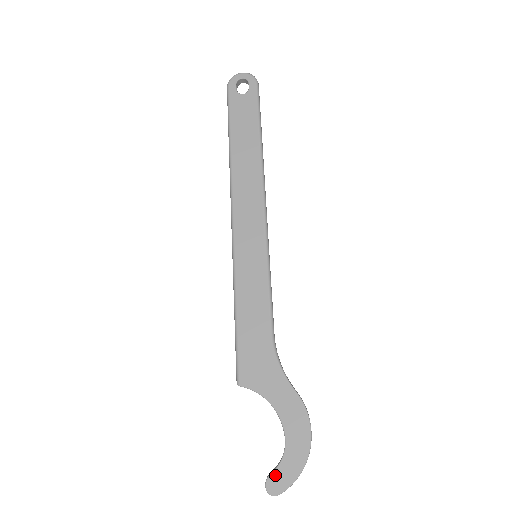
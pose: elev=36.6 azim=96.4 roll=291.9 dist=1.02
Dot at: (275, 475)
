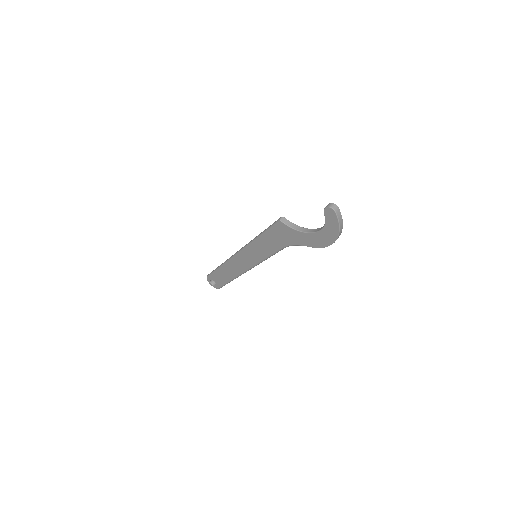
Dot at: occluded
